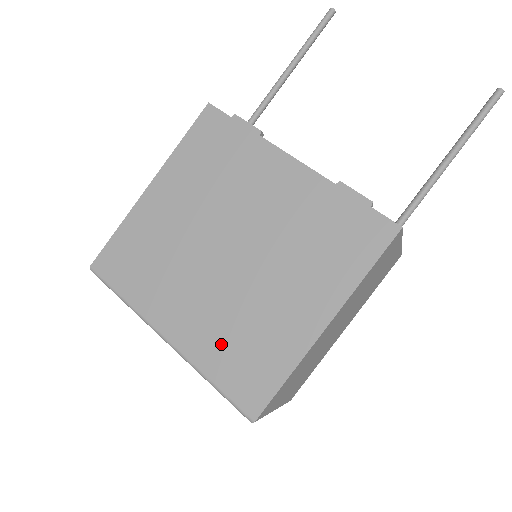
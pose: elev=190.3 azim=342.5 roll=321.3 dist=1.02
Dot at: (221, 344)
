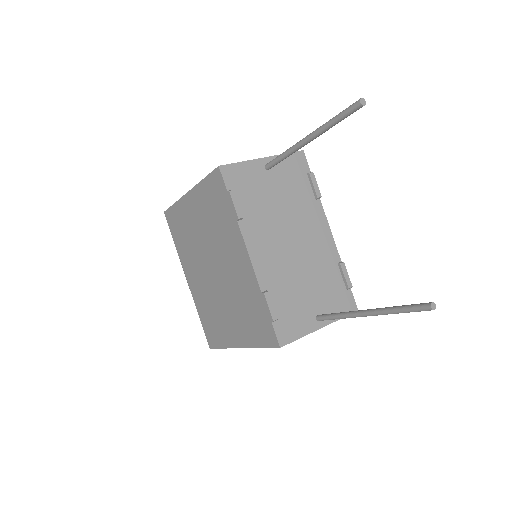
Dot at: (204, 308)
